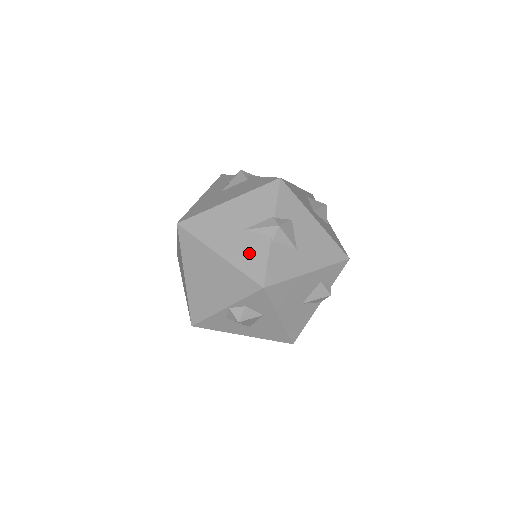
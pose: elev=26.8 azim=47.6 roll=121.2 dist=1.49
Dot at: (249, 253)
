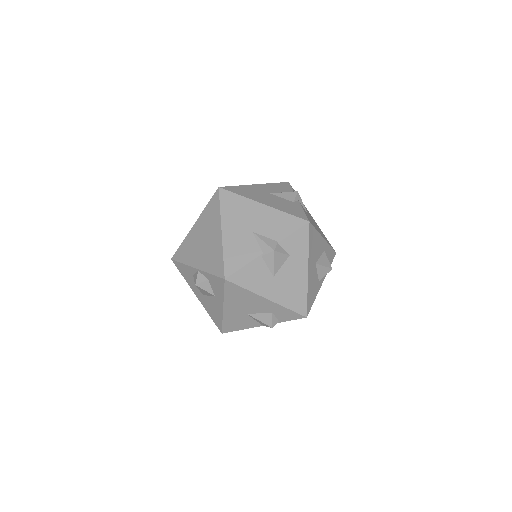
Dot at: (240, 249)
